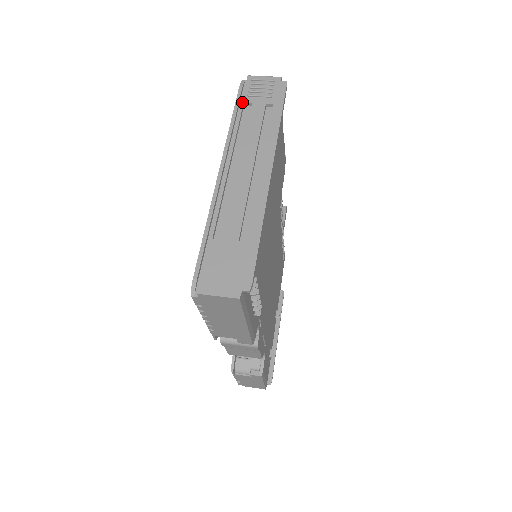
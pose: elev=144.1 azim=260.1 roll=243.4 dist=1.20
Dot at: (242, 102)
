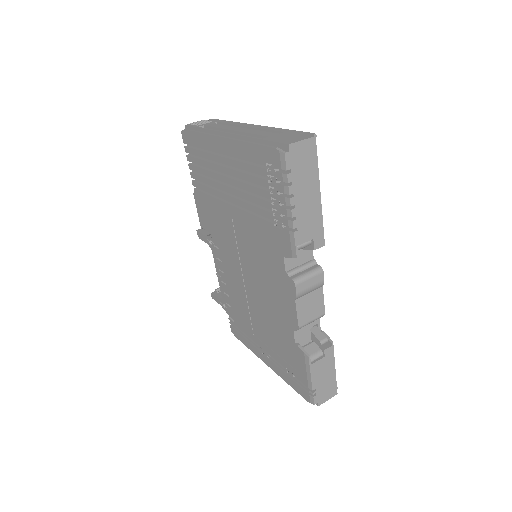
Dot at: (197, 127)
